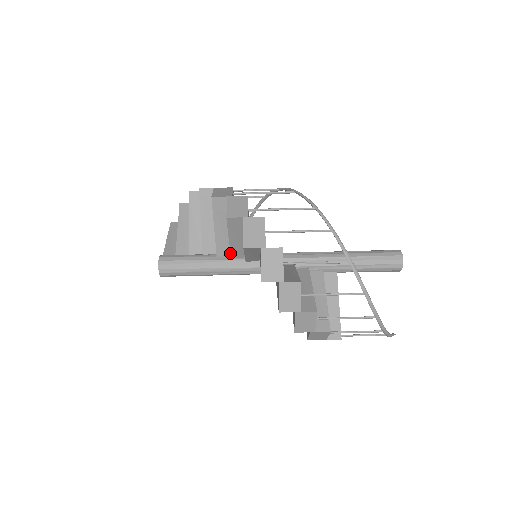
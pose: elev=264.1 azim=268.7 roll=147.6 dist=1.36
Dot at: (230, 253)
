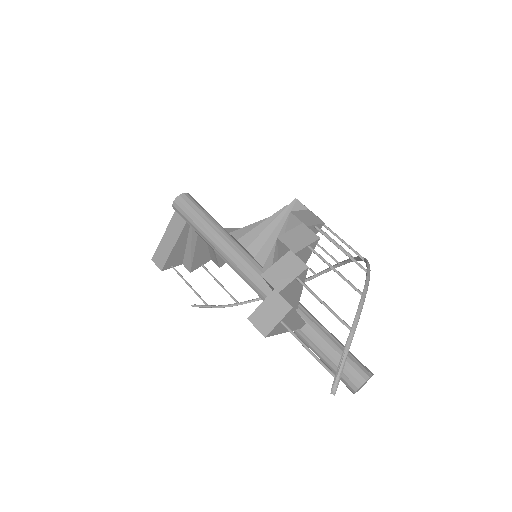
Dot at: (244, 235)
